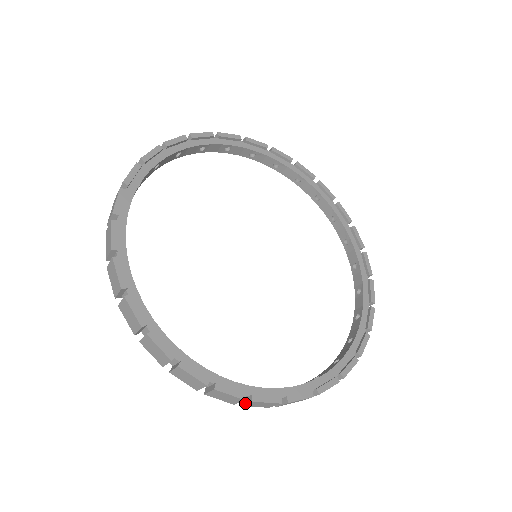
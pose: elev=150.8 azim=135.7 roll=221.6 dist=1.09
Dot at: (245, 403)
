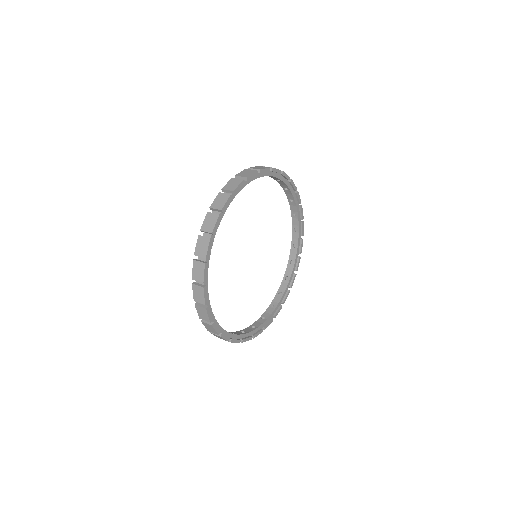
Dot at: (214, 334)
